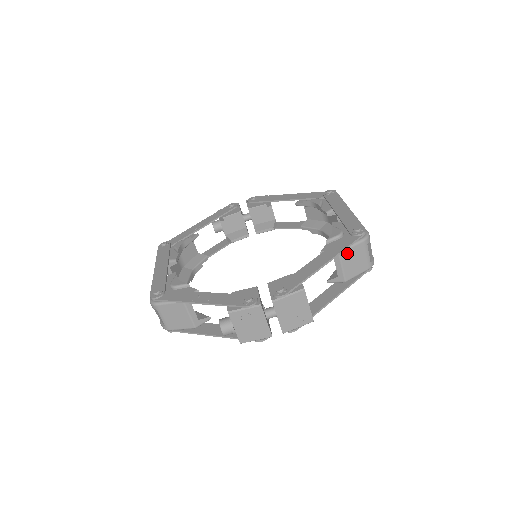
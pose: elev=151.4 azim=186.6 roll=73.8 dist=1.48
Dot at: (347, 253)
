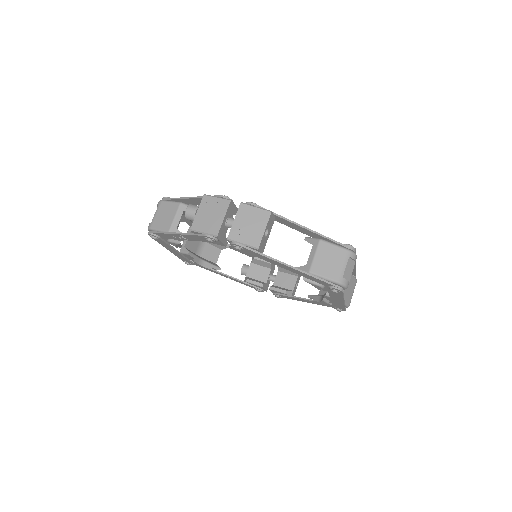
Dot at: (327, 246)
